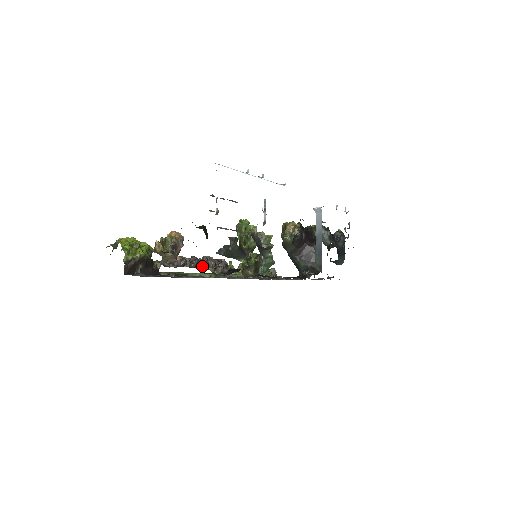
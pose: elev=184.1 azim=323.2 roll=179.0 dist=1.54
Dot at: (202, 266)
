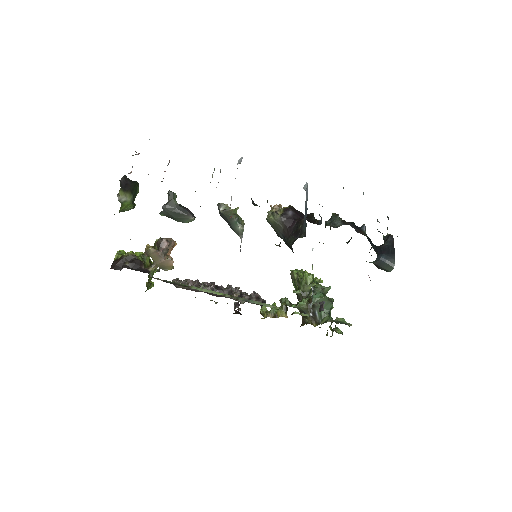
Dot at: (221, 292)
